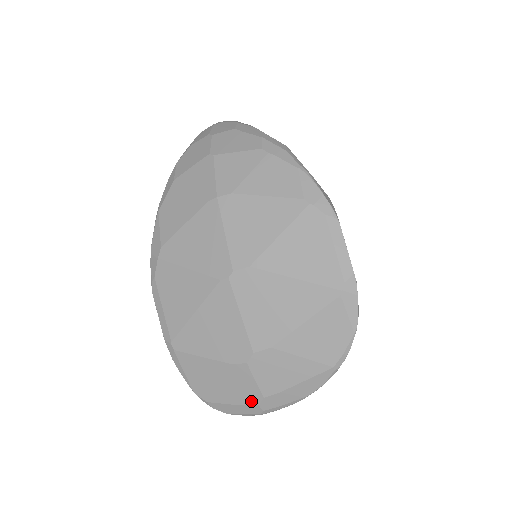
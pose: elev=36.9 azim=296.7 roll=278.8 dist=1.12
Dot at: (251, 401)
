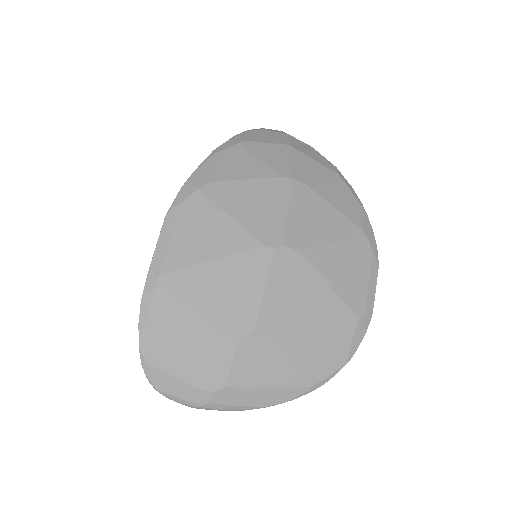
Dot at: (207, 384)
